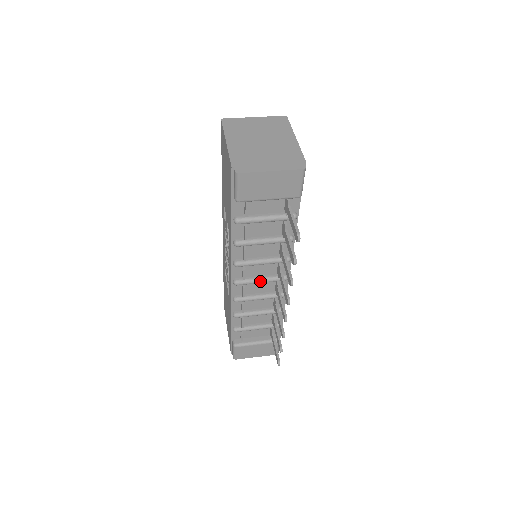
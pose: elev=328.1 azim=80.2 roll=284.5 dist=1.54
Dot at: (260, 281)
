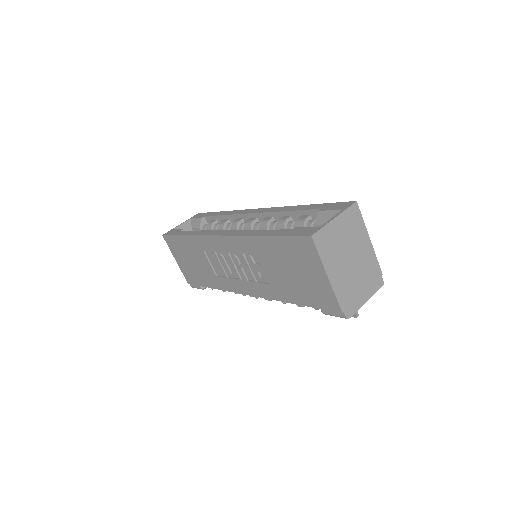
Dot at: occluded
